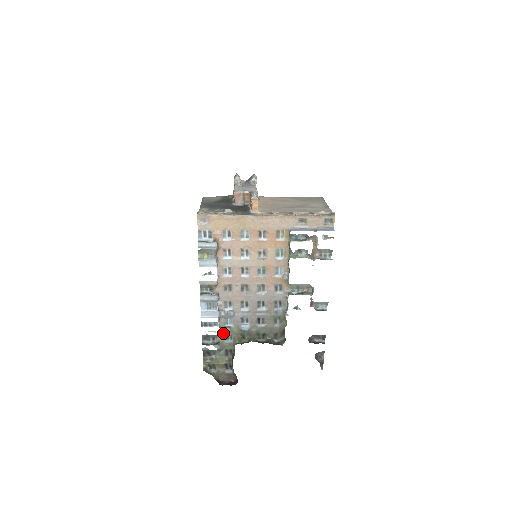
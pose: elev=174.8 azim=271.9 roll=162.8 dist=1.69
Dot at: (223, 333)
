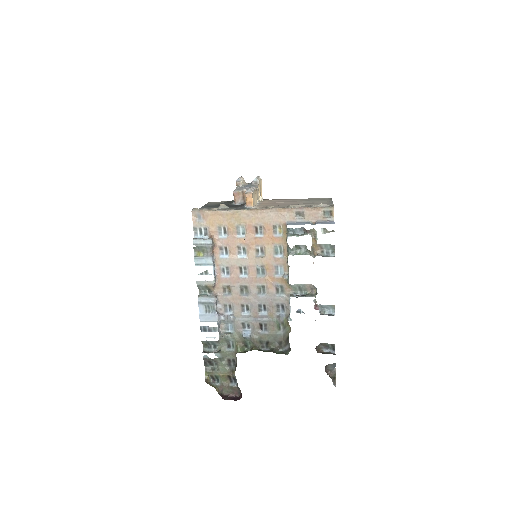
Dot at: (224, 340)
